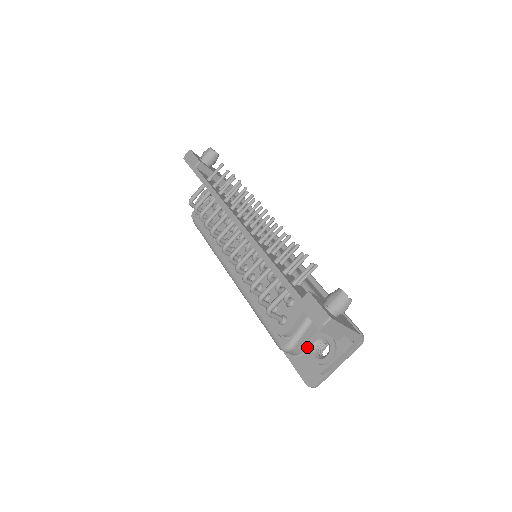
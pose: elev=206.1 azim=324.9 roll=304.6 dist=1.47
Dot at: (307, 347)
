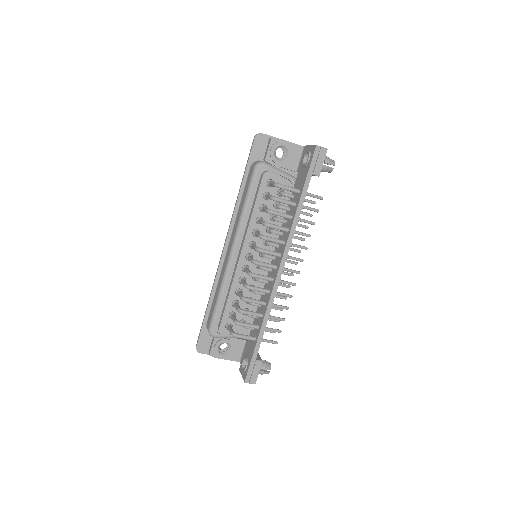
Dot at: (219, 338)
